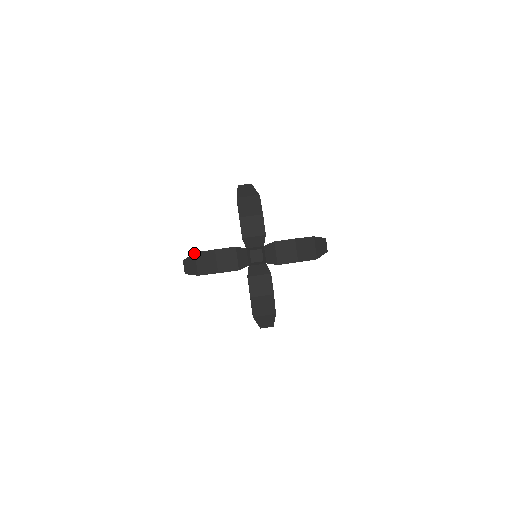
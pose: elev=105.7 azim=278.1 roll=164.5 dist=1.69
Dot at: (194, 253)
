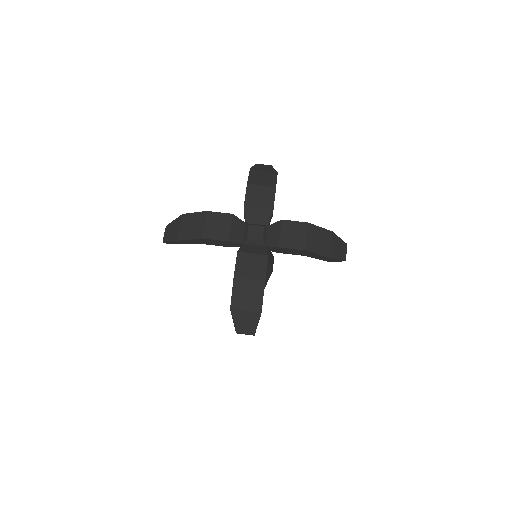
Dot at: (181, 215)
